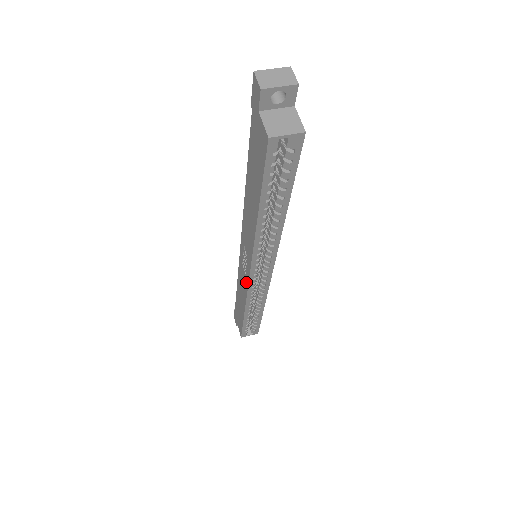
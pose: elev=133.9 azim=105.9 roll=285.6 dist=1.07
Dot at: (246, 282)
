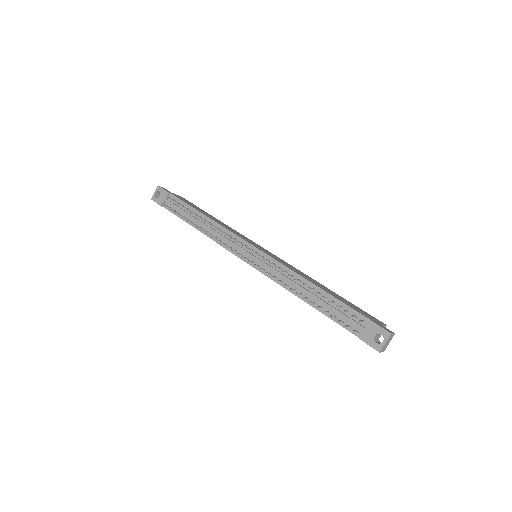
Dot at: occluded
